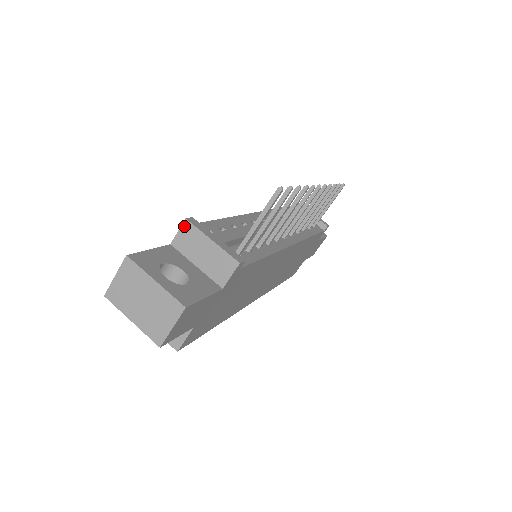
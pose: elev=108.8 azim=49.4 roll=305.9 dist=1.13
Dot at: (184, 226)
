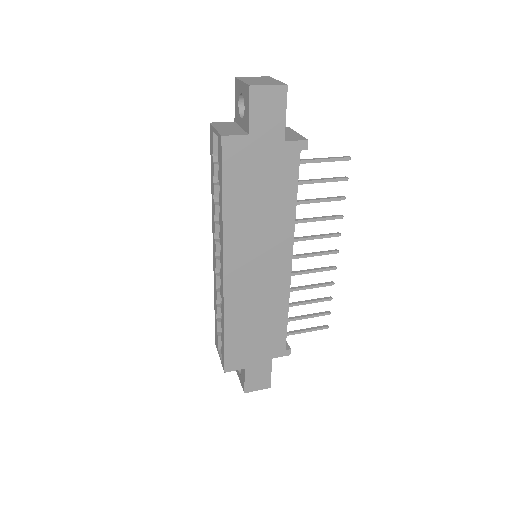
Dot at: (285, 128)
